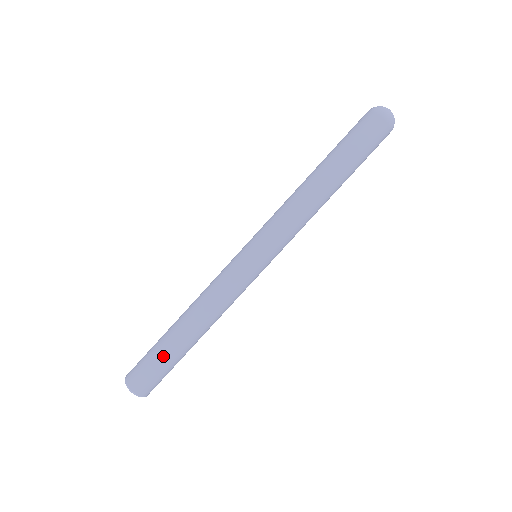
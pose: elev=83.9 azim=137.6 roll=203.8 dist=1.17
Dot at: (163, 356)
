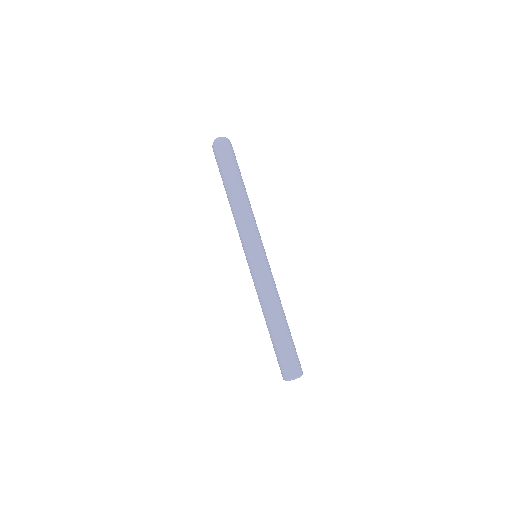
Dot at: (278, 346)
